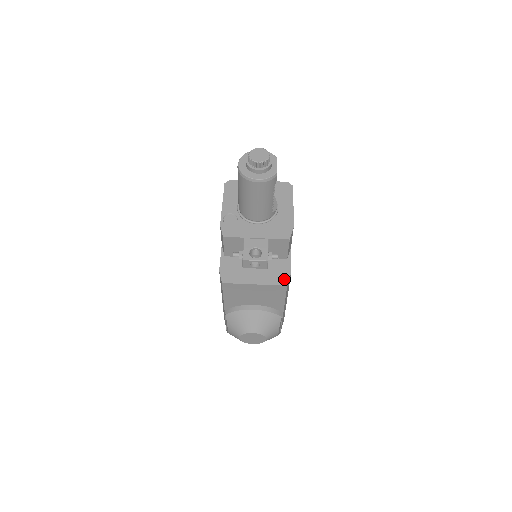
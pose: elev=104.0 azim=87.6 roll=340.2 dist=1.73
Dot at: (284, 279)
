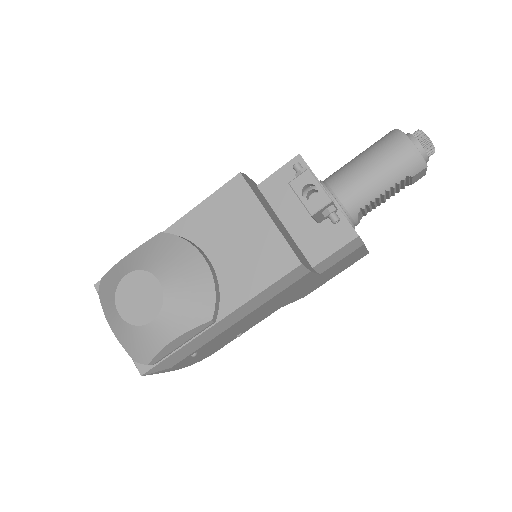
Dot at: (302, 260)
